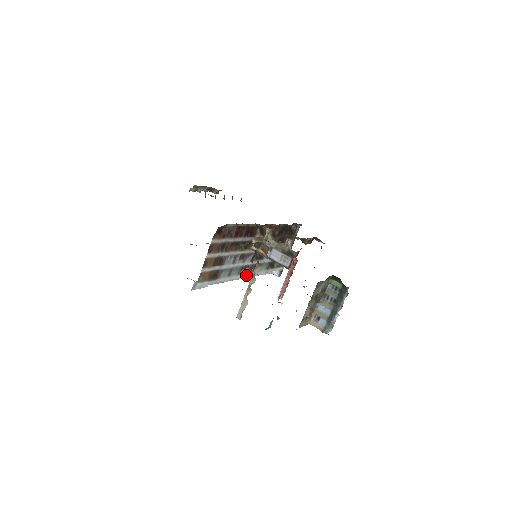
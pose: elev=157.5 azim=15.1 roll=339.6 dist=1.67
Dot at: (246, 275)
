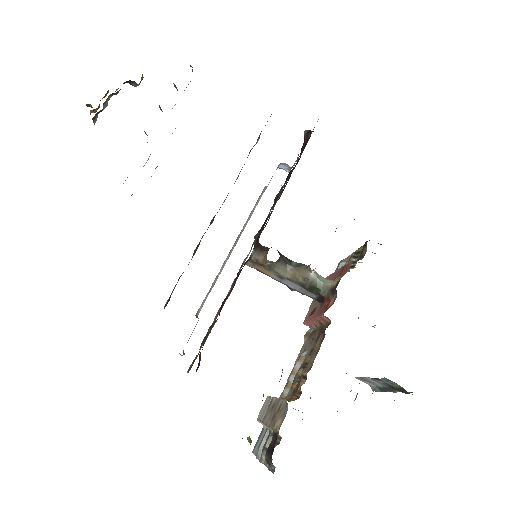
Dot at: occluded
